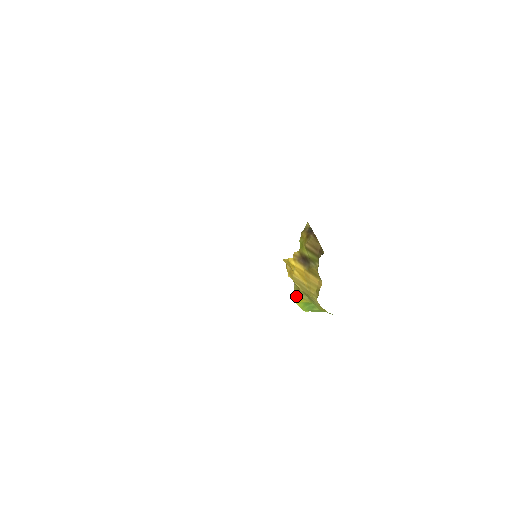
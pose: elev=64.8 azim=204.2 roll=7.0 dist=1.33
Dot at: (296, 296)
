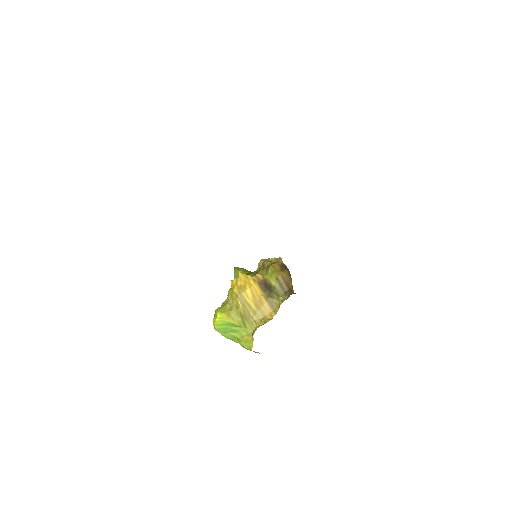
Dot at: (223, 311)
